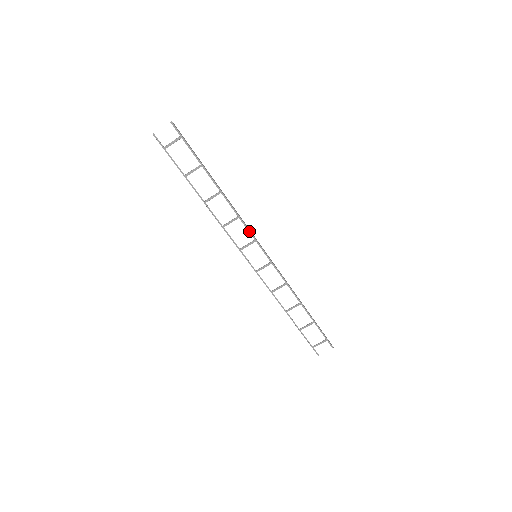
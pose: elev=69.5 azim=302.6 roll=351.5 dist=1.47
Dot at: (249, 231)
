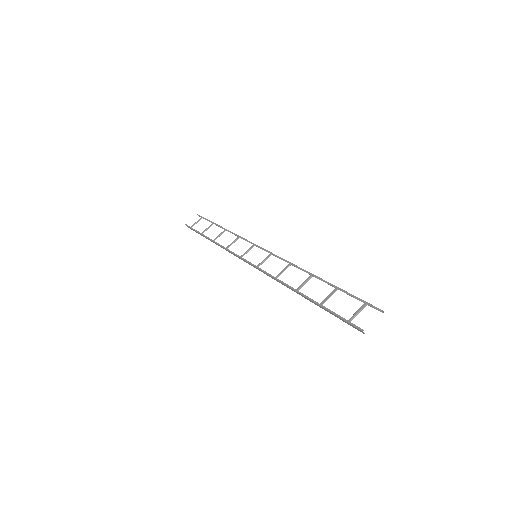
Dot at: (248, 241)
